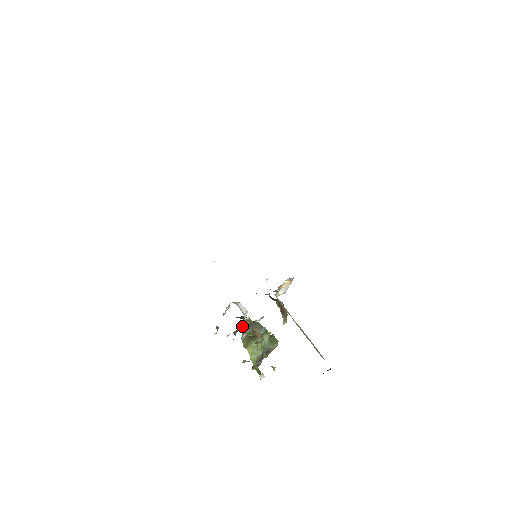
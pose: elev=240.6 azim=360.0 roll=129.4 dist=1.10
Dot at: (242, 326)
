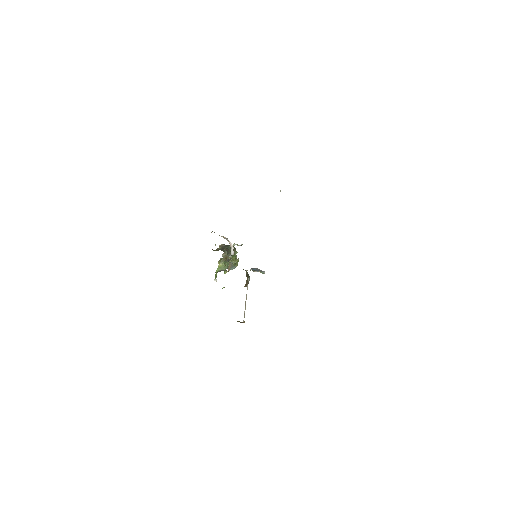
Dot at: occluded
